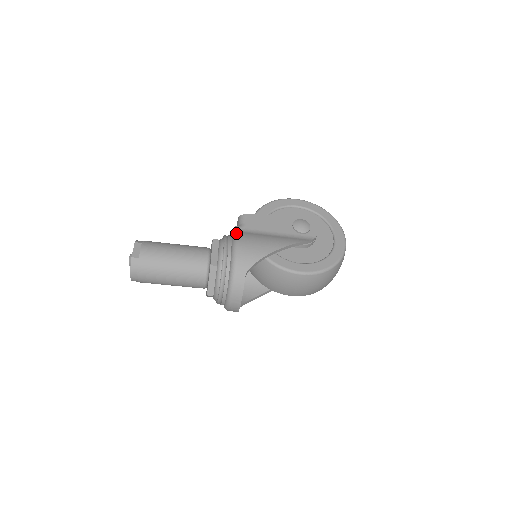
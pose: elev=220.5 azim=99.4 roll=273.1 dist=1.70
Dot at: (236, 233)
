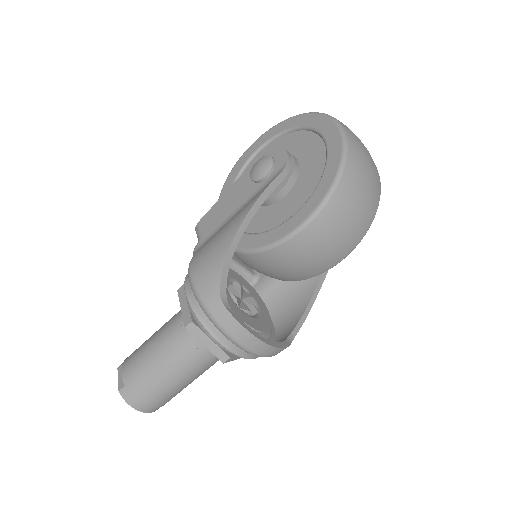
Dot at: occluded
